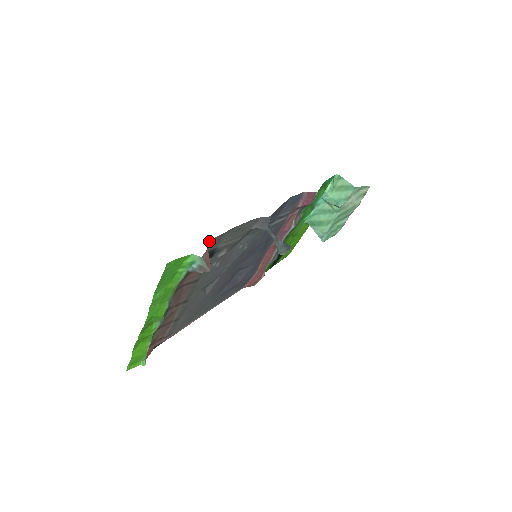
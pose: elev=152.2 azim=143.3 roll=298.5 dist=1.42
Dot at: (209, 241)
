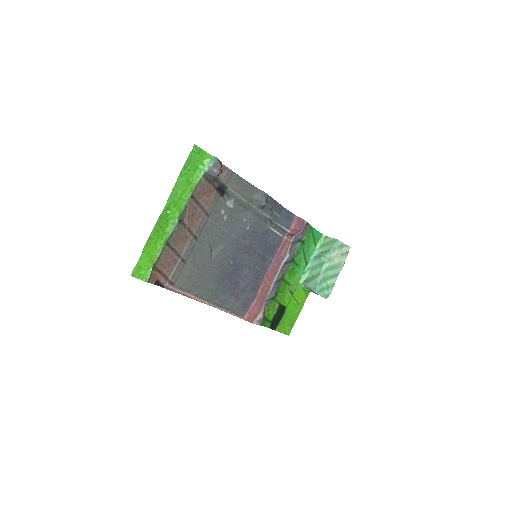
Dot at: (223, 166)
